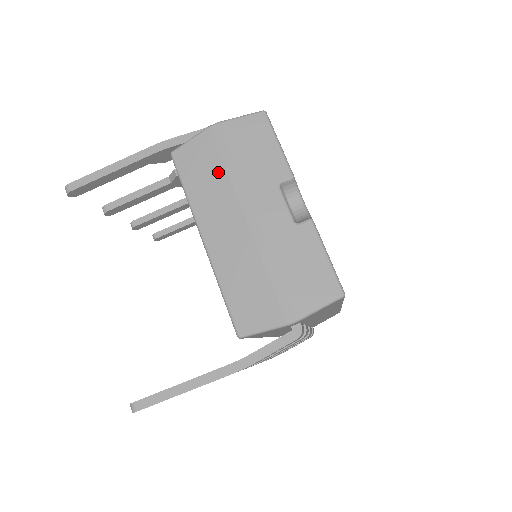
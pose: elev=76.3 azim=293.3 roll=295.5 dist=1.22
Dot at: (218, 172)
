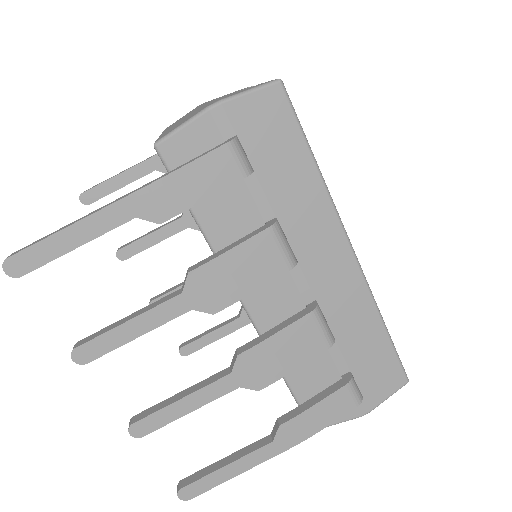
Dot at: occluded
